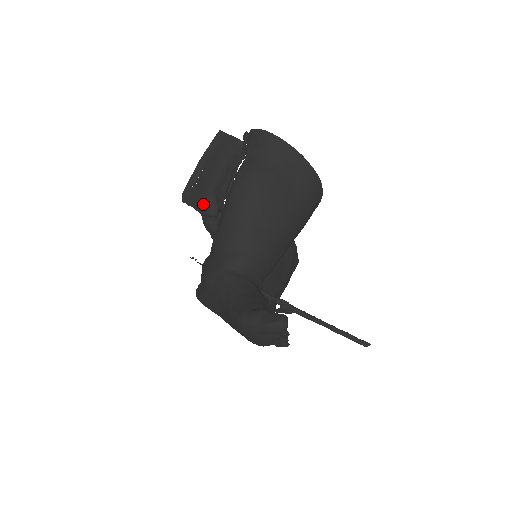
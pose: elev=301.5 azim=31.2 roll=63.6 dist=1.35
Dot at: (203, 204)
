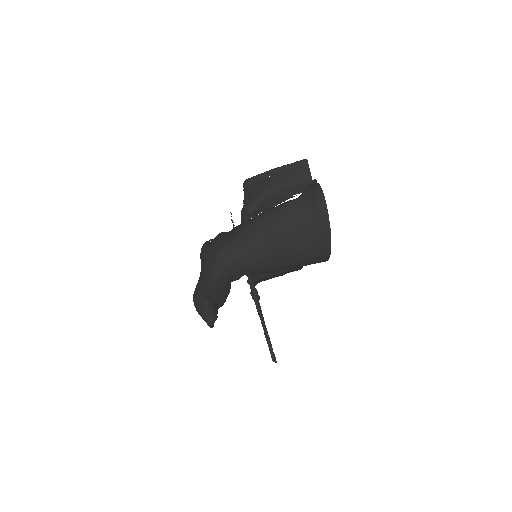
Dot at: (249, 201)
